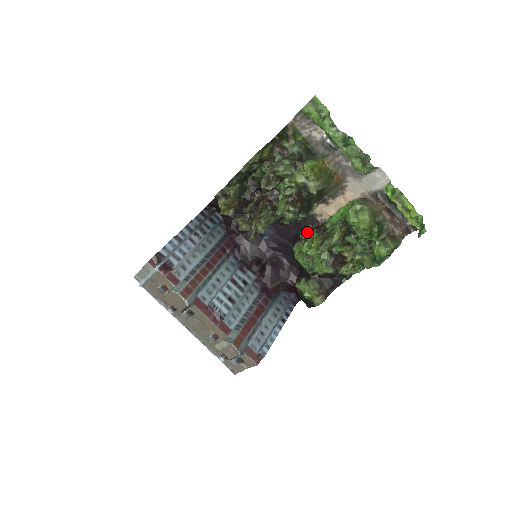
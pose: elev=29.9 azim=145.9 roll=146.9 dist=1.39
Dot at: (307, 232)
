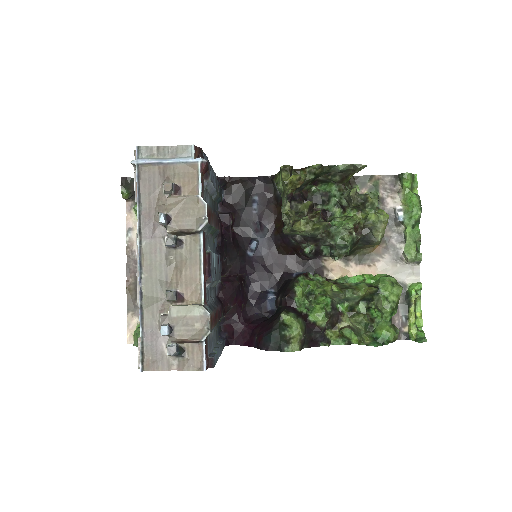
Dot at: (314, 274)
